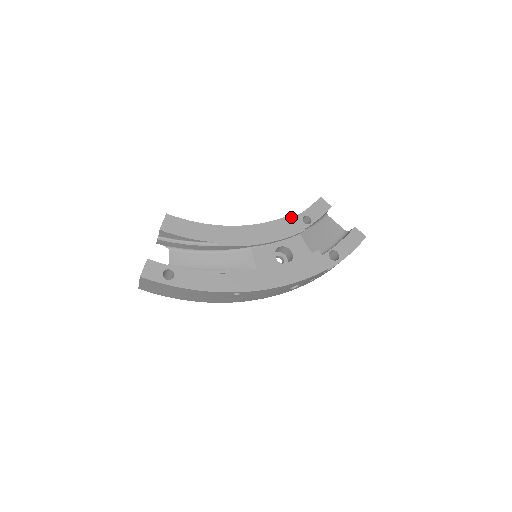
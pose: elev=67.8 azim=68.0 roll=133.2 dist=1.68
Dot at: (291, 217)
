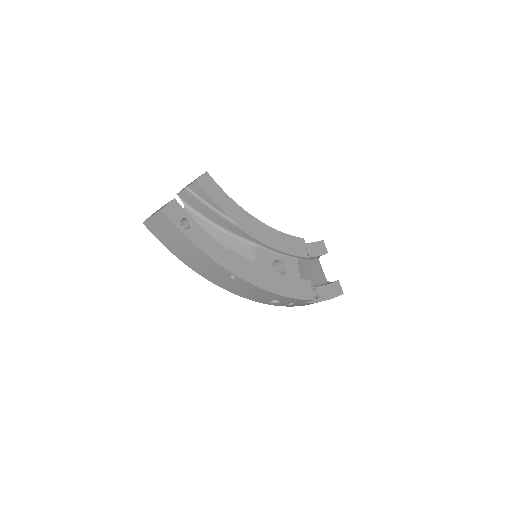
Dot at: (301, 240)
